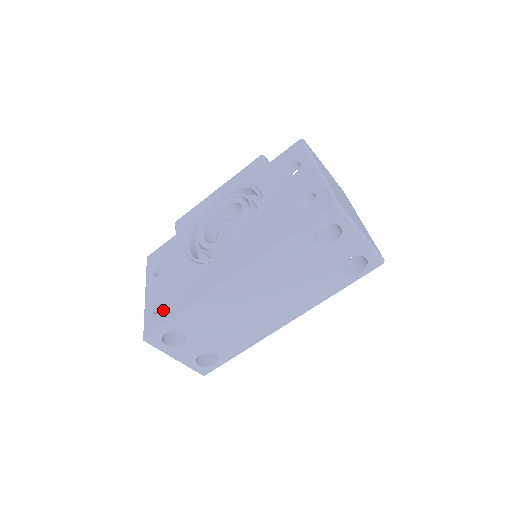
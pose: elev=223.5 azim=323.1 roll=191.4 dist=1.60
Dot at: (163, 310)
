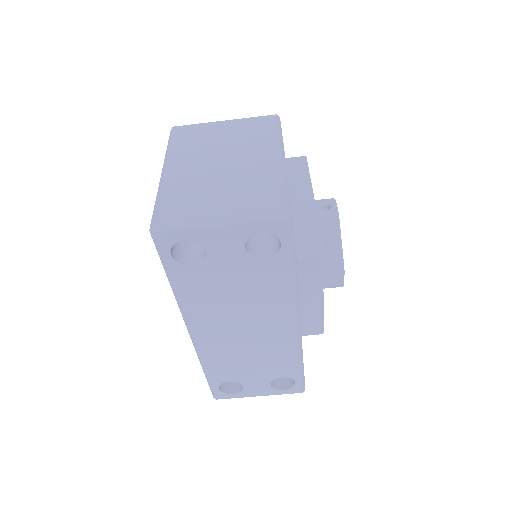
Dot at: occluded
